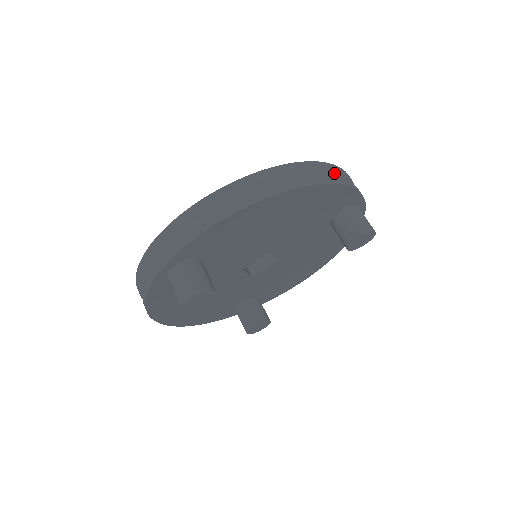
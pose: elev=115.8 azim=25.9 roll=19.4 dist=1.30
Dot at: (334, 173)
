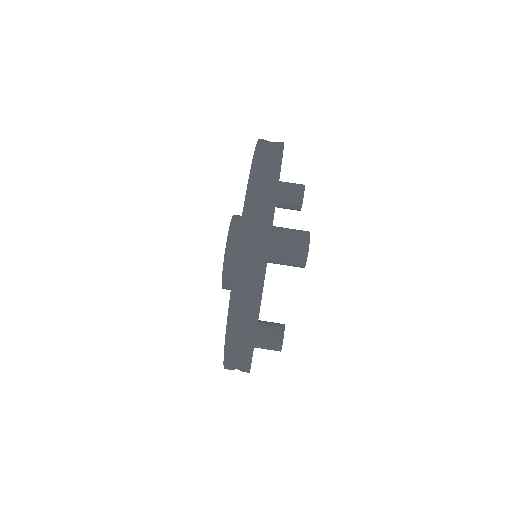
Dot at: occluded
